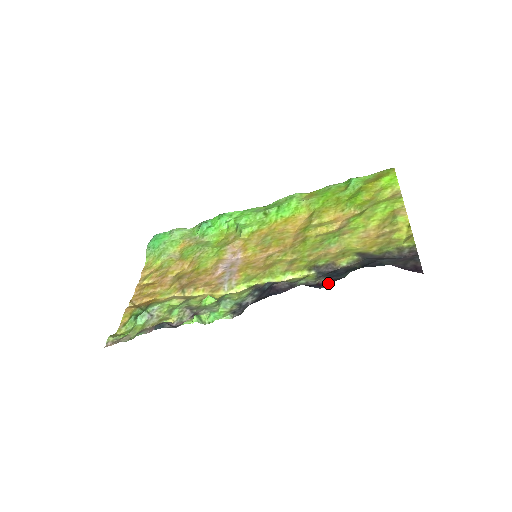
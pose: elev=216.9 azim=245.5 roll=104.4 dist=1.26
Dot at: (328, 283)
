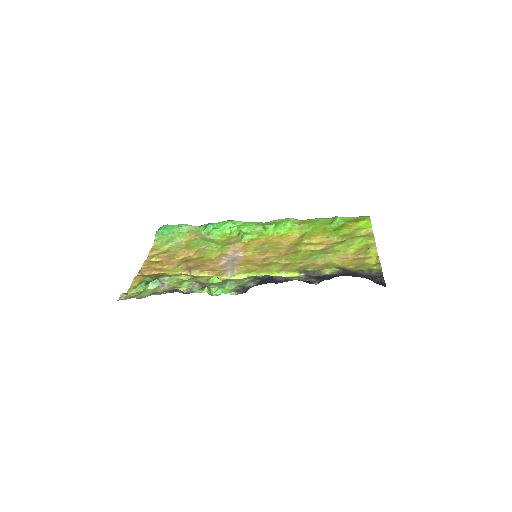
Dot at: (316, 282)
